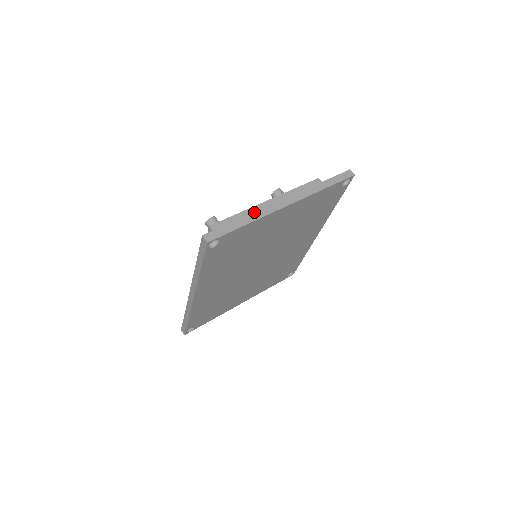
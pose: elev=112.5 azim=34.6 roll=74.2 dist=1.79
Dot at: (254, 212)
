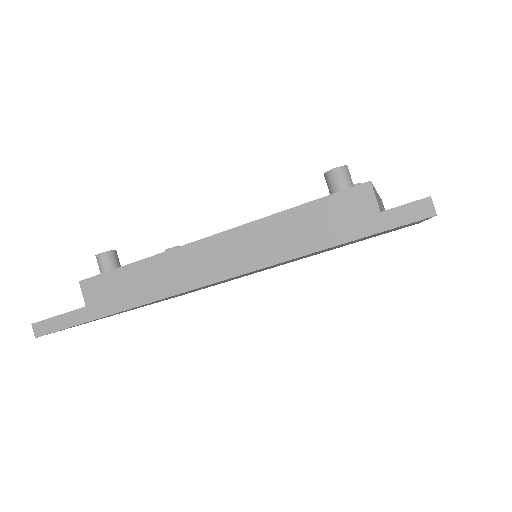
Dot at: occluded
